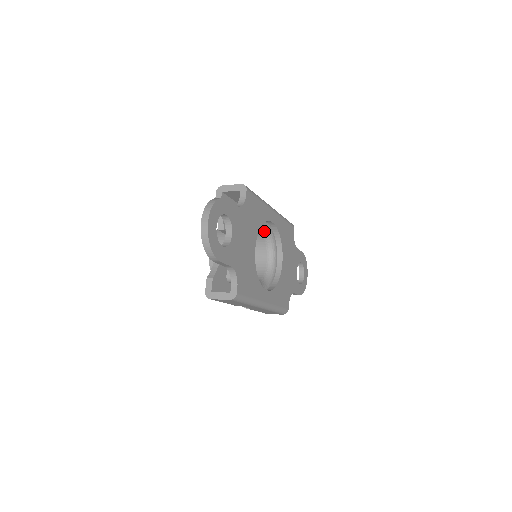
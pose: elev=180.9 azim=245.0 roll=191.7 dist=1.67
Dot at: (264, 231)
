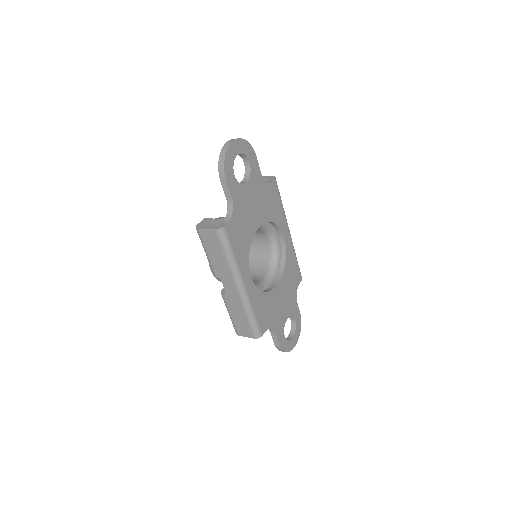
Dot at: (273, 246)
